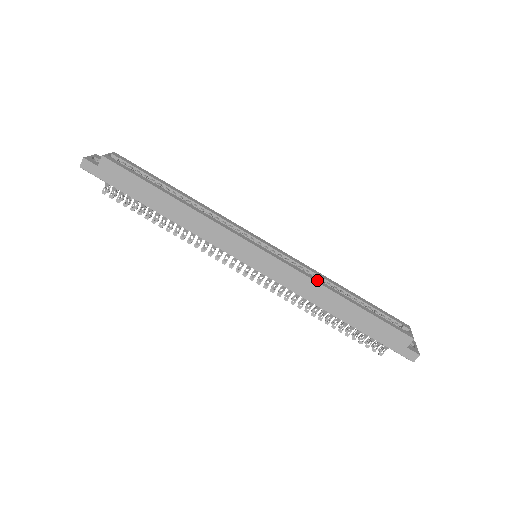
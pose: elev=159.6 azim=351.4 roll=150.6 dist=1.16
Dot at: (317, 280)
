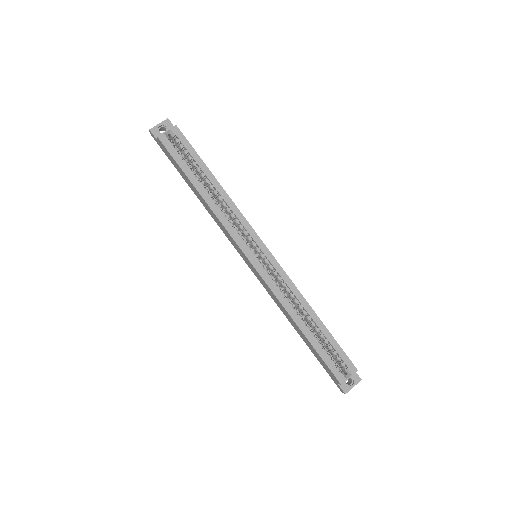
Dot at: (285, 304)
